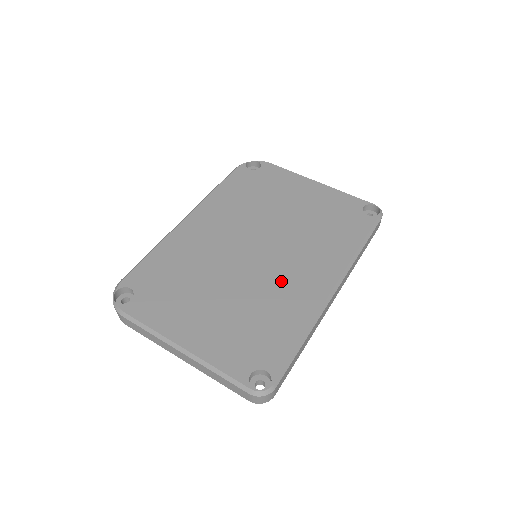
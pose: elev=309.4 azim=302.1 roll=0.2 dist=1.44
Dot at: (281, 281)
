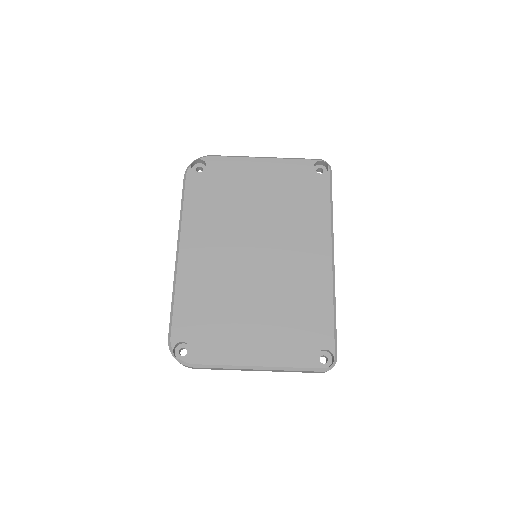
Dot at: (292, 271)
